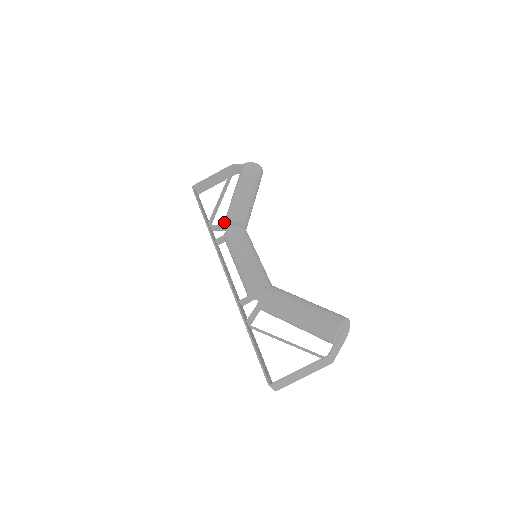
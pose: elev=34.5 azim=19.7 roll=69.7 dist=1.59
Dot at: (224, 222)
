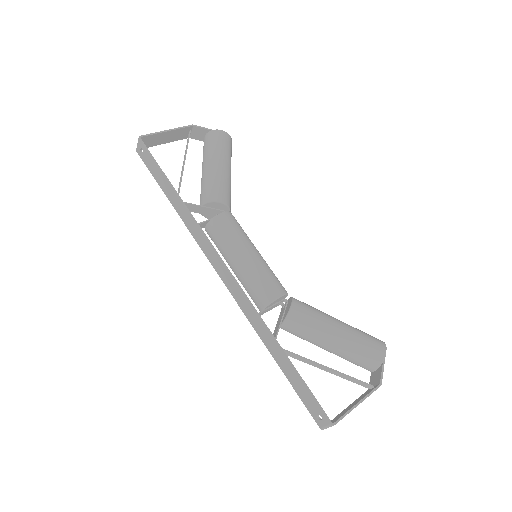
Dot at: (207, 202)
